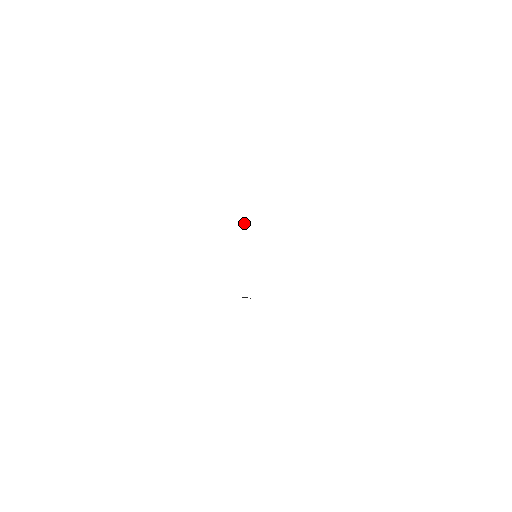
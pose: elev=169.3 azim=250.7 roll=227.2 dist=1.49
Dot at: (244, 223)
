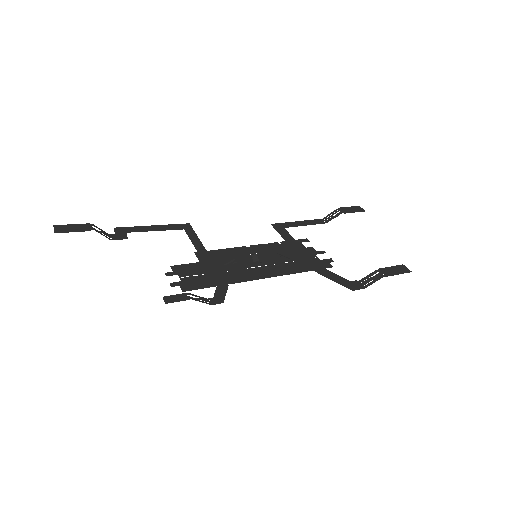
Dot at: (188, 275)
